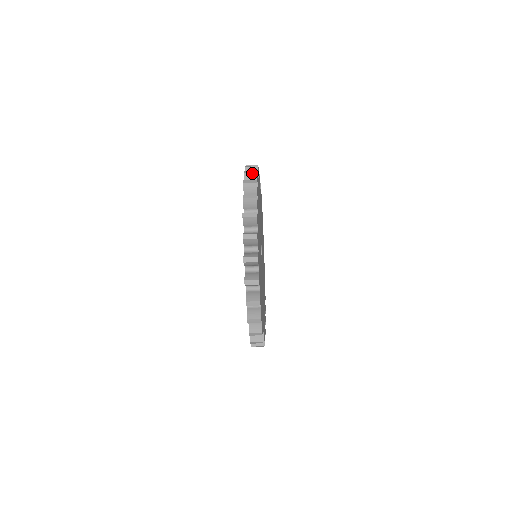
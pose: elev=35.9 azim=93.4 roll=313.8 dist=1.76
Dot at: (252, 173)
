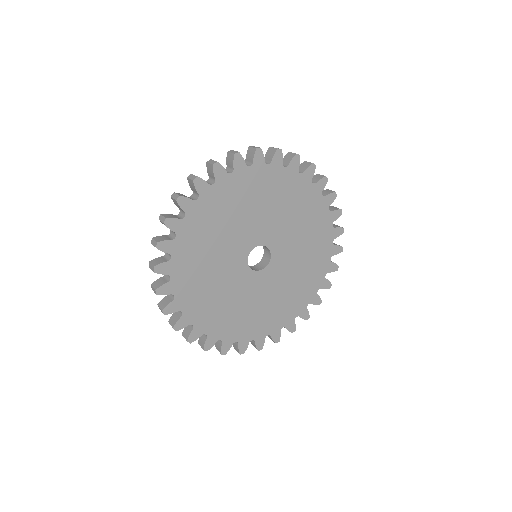
Dot at: (155, 293)
